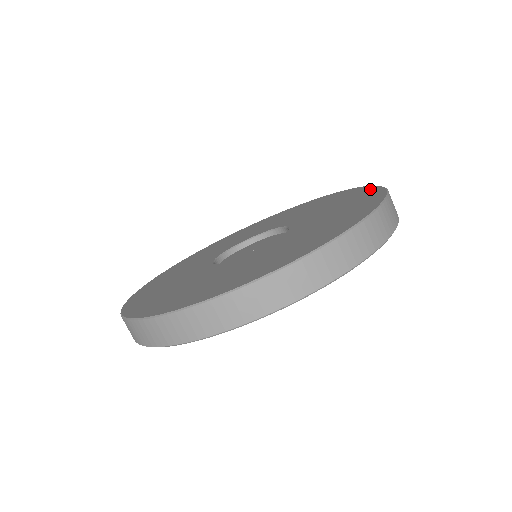
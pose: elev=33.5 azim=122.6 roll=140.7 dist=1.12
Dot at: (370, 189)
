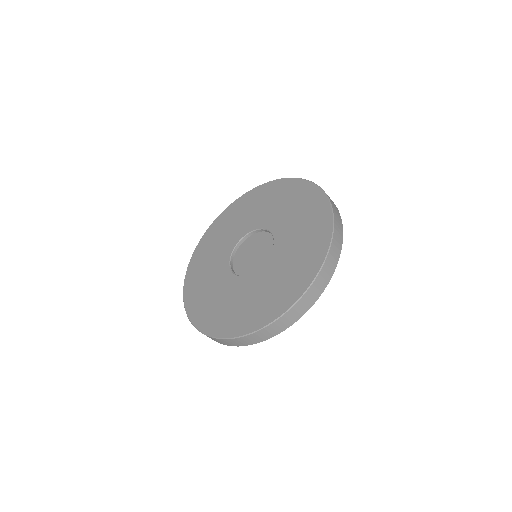
Dot at: (324, 206)
